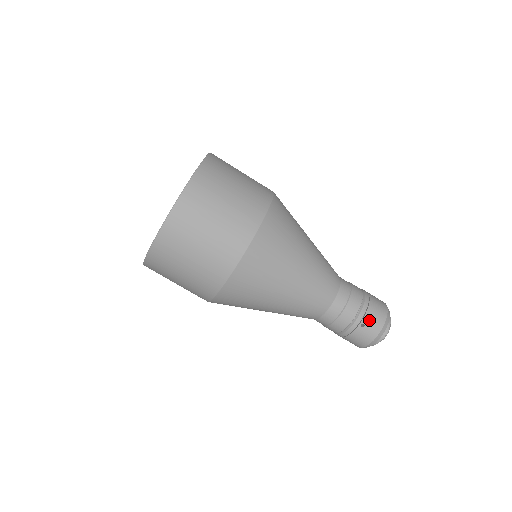
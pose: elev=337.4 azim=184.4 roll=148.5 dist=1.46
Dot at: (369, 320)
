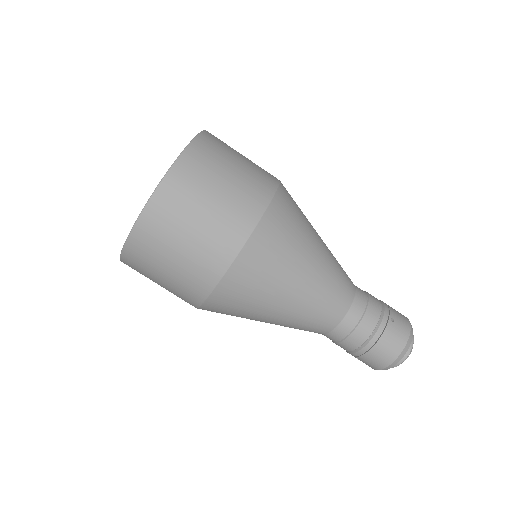
Dot at: (395, 315)
